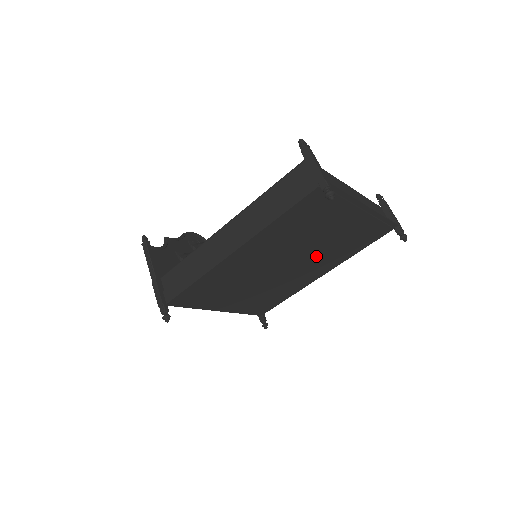
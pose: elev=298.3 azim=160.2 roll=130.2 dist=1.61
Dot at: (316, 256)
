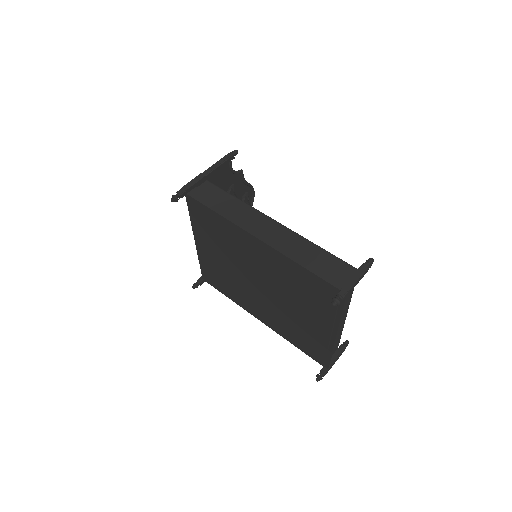
Dot at: (276, 308)
